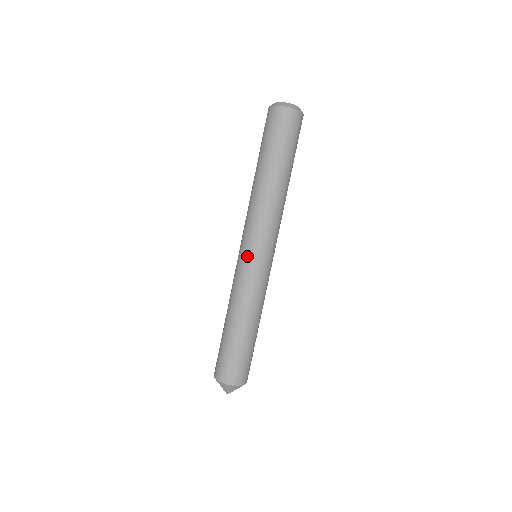
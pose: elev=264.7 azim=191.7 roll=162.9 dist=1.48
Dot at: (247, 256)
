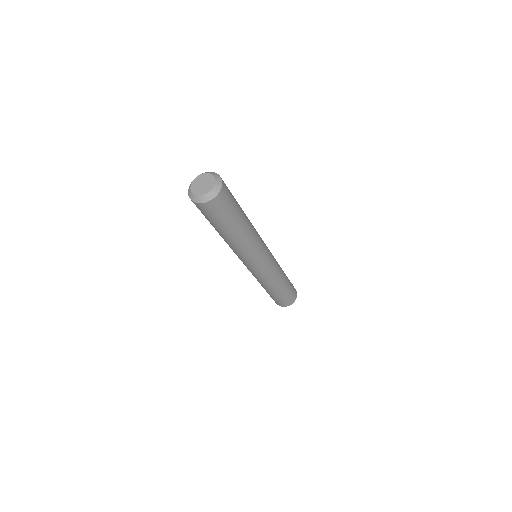
Dot at: (248, 268)
